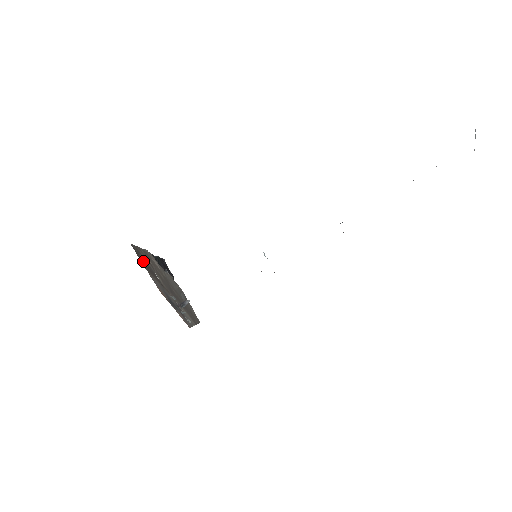
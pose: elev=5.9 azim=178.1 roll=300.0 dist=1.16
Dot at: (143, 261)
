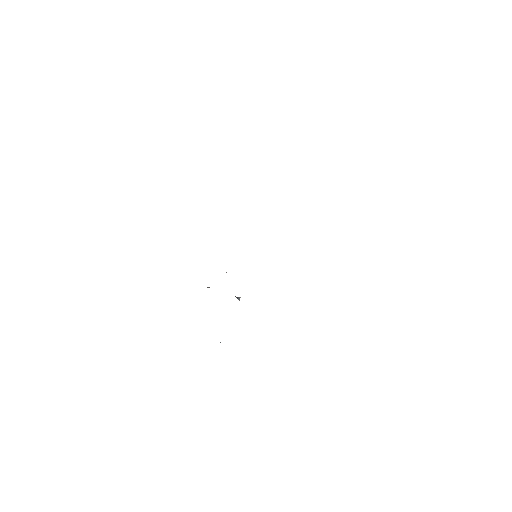
Dot at: occluded
